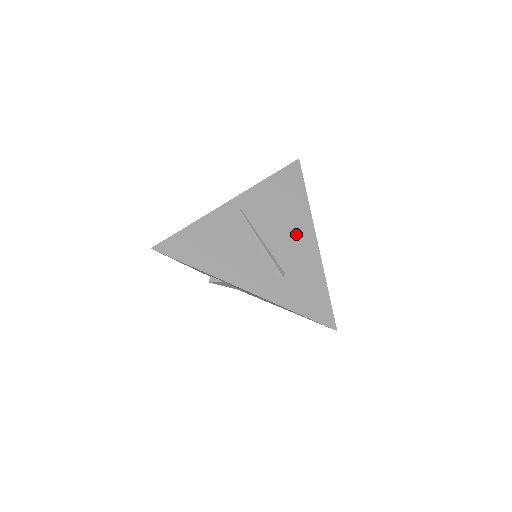
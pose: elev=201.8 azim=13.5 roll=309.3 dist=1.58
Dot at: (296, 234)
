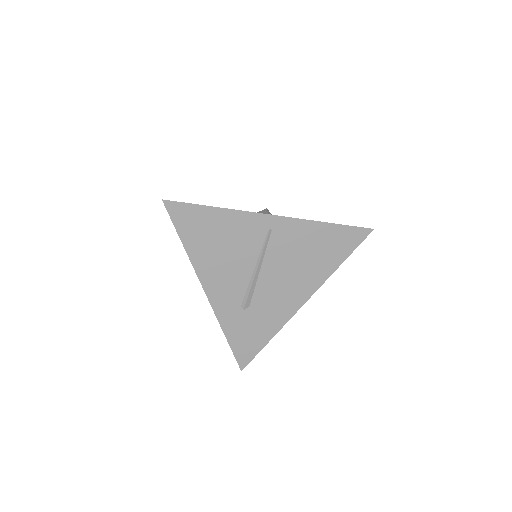
Dot at: (293, 287)
